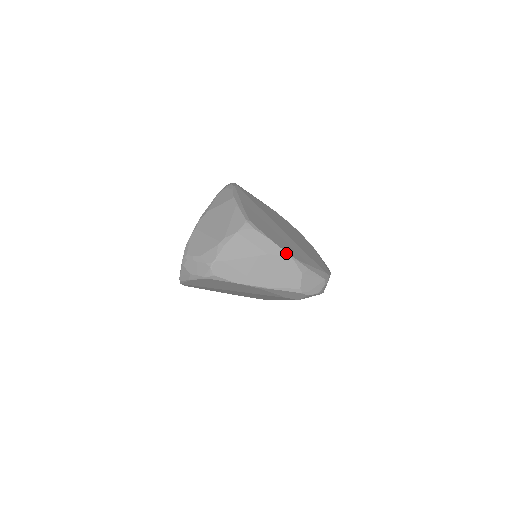
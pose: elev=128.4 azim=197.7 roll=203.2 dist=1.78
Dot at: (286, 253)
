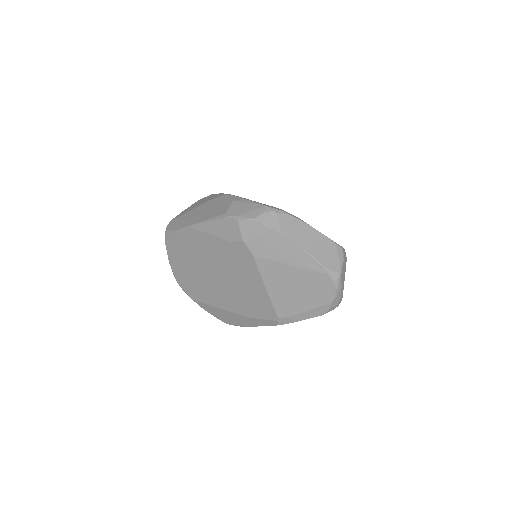
Dot at: (225, 194)
